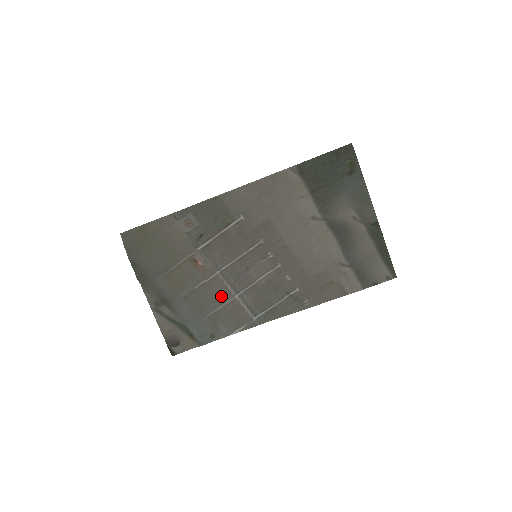
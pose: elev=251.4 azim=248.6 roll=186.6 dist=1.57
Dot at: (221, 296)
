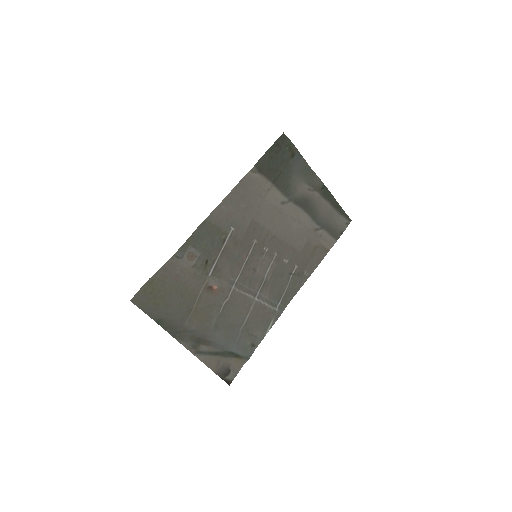
Dot at: (244, 306)
